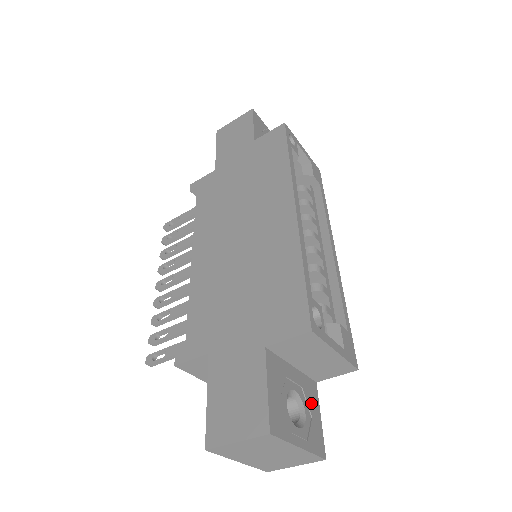
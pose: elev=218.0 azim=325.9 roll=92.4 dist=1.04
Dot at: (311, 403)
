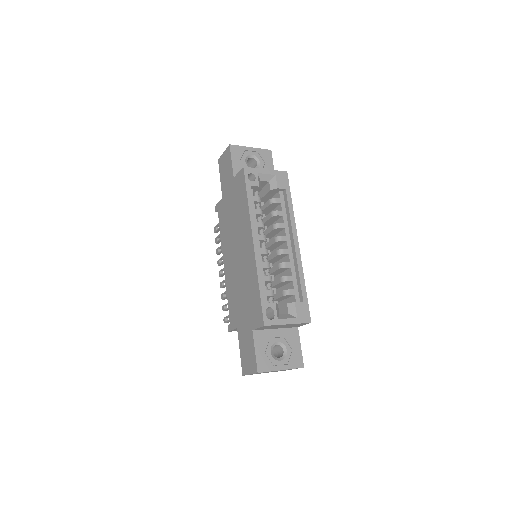
Dot at: (292, 342)
